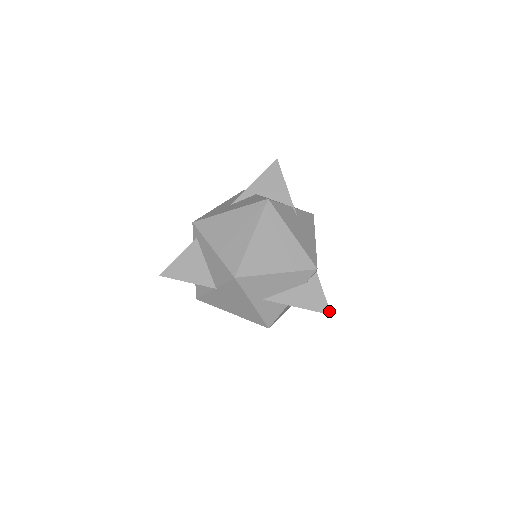
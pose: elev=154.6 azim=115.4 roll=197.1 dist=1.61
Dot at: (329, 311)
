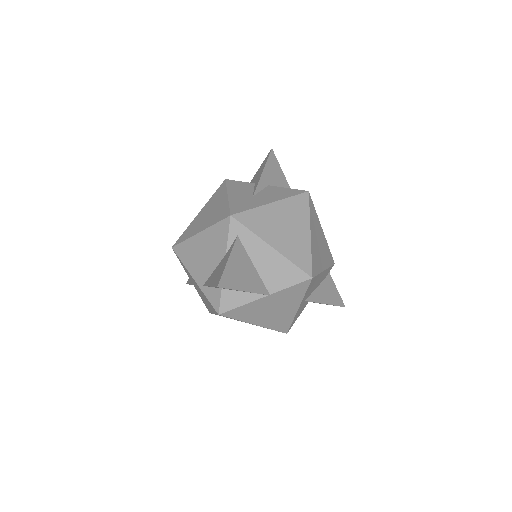
Dot at: (343, 304)
